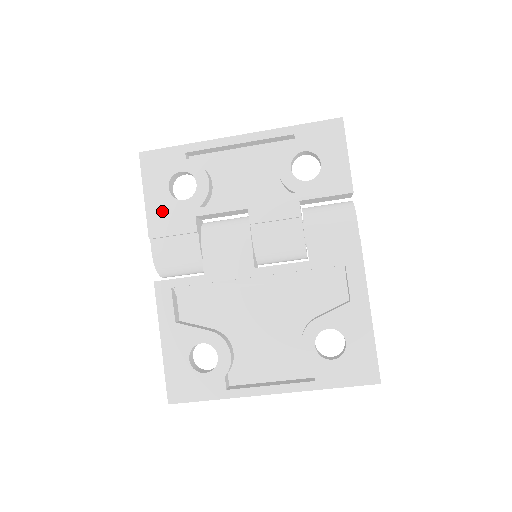
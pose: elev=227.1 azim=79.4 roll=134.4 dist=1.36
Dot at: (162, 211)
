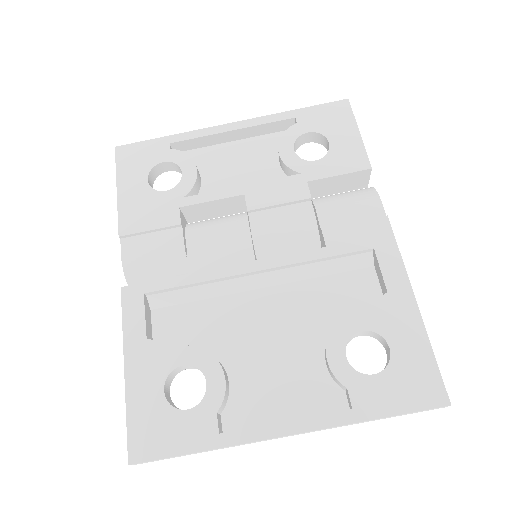
Dot at: (138, 204)
